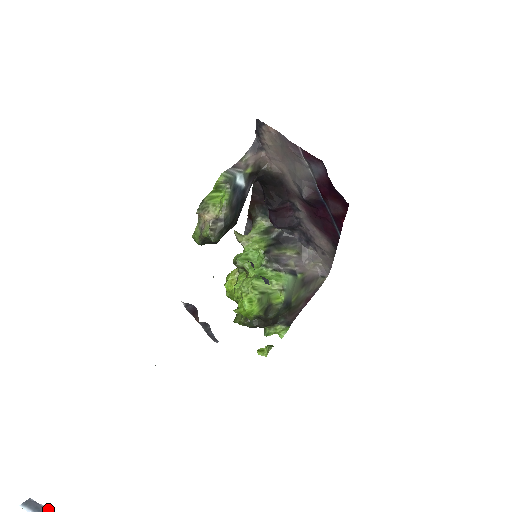
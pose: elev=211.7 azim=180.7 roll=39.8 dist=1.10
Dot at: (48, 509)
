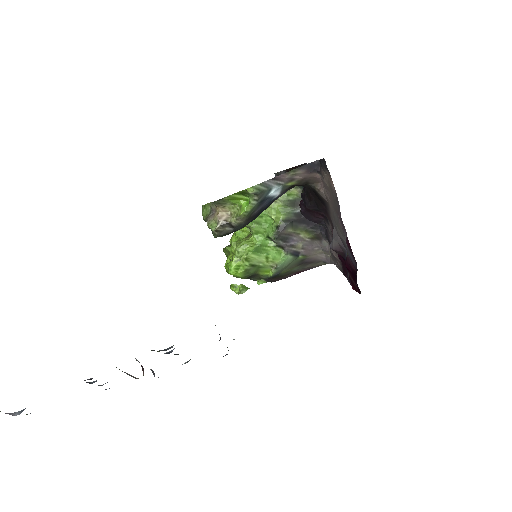
Dot at: out of frame
